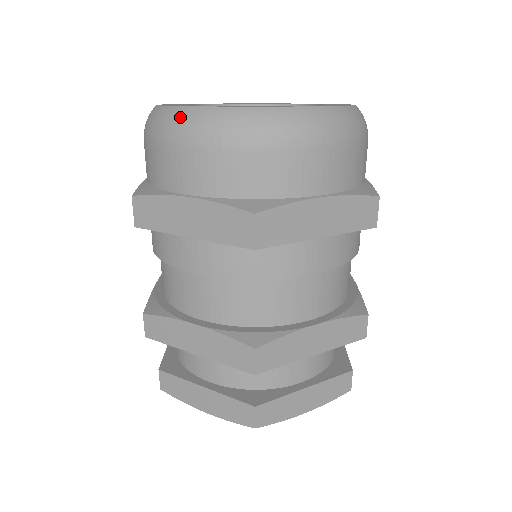
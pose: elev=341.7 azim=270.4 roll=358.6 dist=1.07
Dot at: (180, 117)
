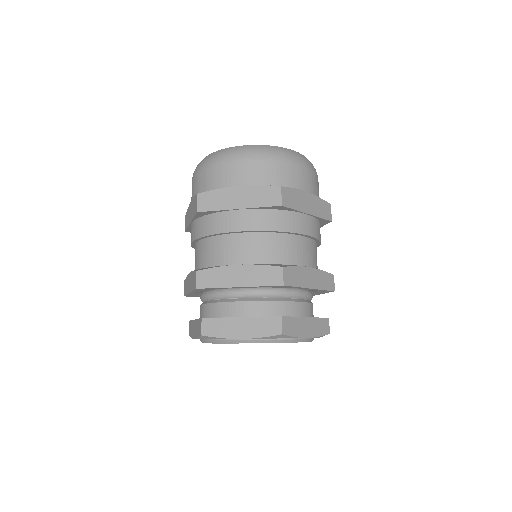
Dot at: (233, 150)
